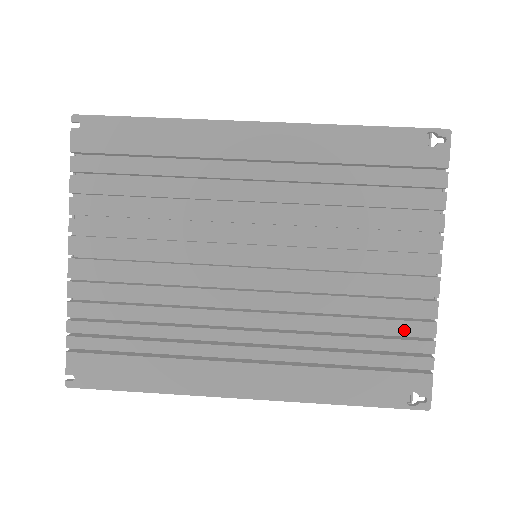
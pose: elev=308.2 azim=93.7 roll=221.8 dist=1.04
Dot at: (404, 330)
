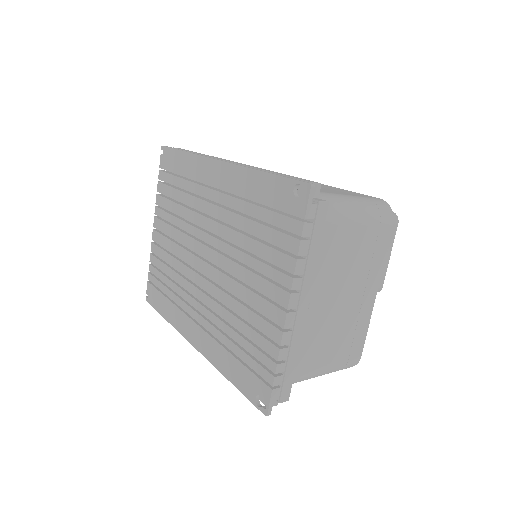
Dot at: (262, 344)
